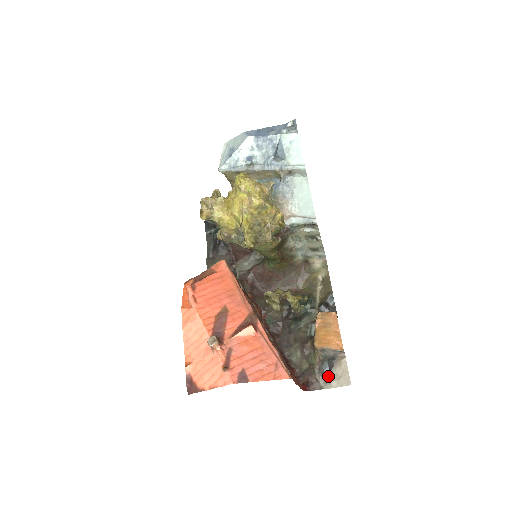
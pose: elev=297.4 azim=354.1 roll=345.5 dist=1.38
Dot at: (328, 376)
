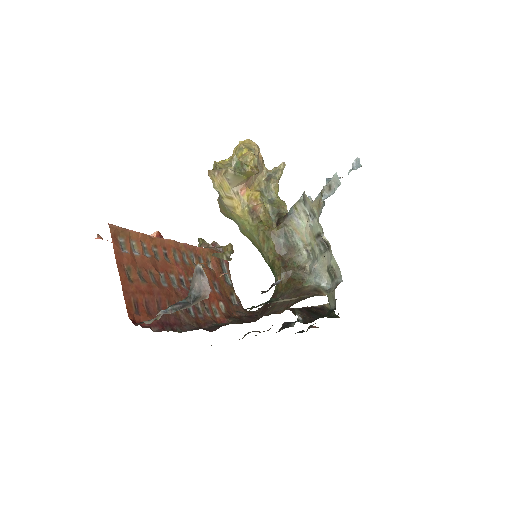
Dot at: (165, 310)
